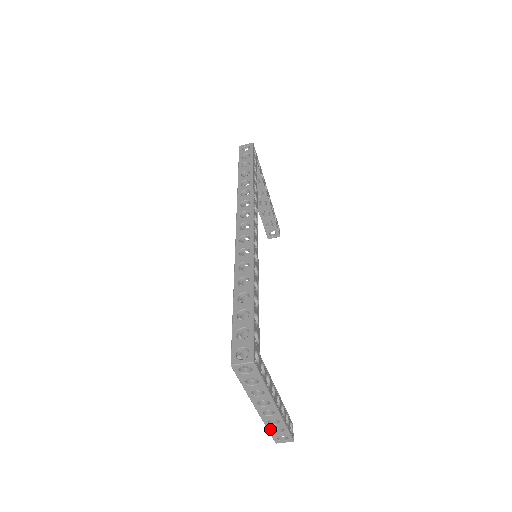
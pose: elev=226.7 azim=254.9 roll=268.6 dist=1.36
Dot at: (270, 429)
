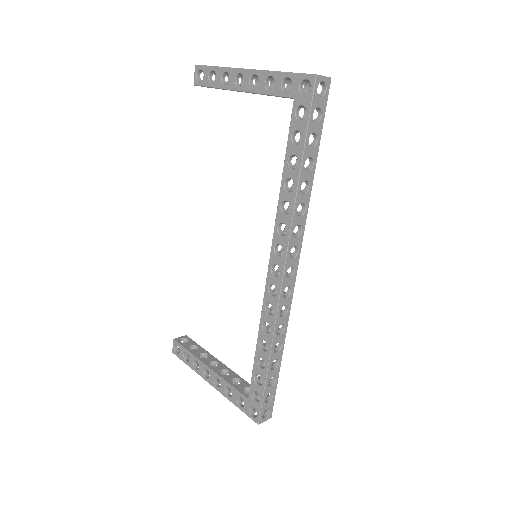
Dot at: (190, 366)
